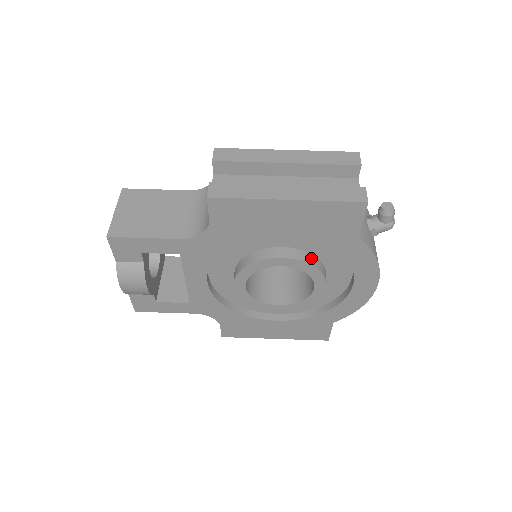
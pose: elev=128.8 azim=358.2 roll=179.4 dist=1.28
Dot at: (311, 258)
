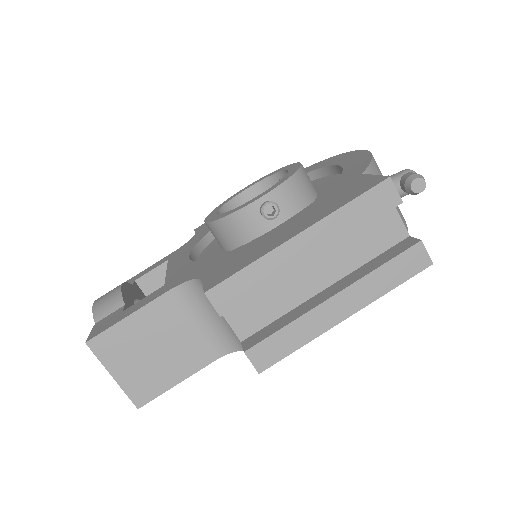
Dot at: occluded
